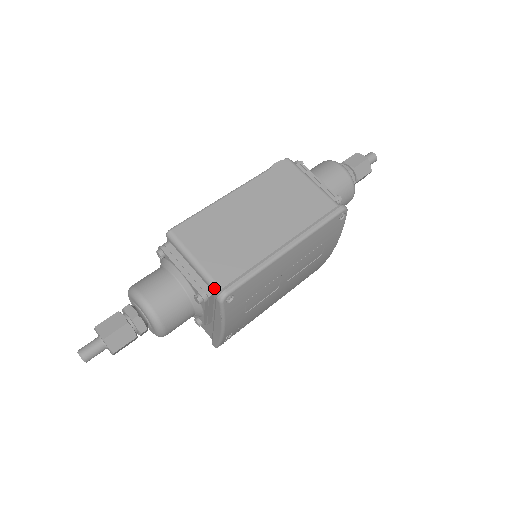
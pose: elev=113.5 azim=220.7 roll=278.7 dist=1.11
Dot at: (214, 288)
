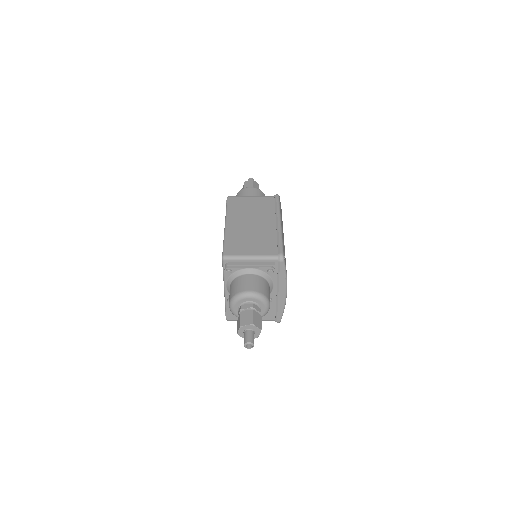
Dot at: (274, 259)
